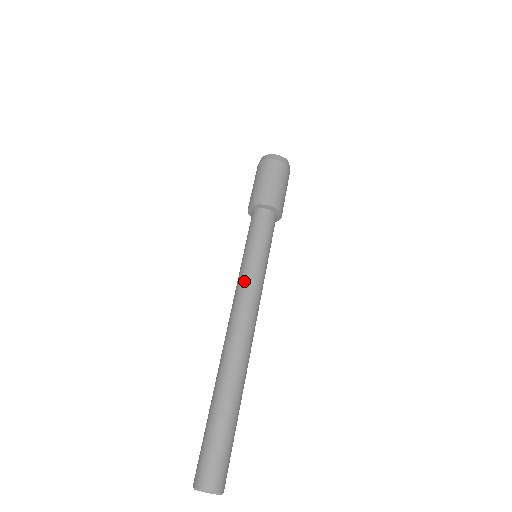
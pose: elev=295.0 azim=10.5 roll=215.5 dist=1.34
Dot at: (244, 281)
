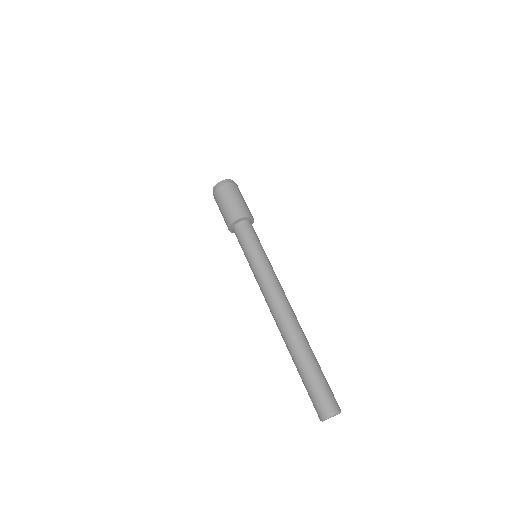
Dot at: (257, 280)
